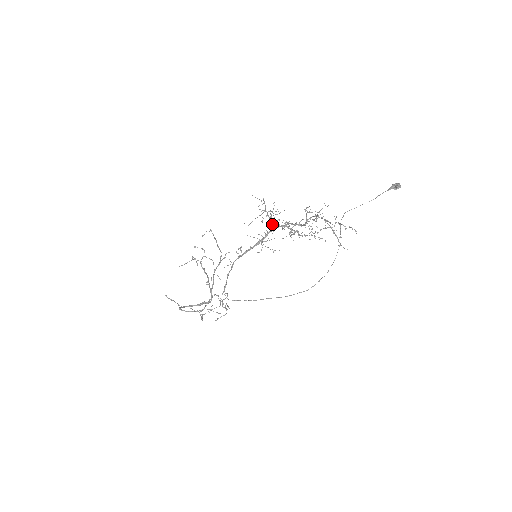
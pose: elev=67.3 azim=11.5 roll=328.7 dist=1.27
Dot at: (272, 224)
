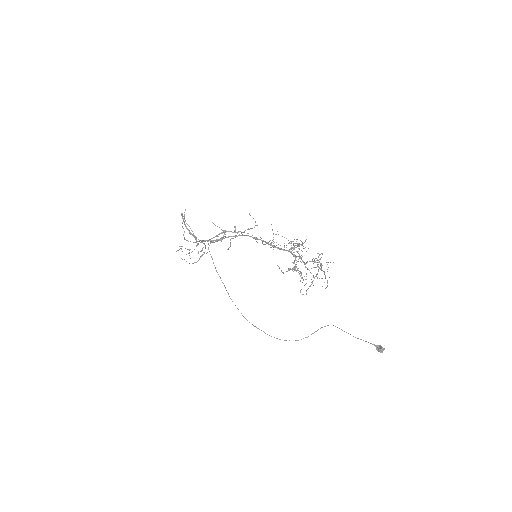
Dot at: (291, 249)
